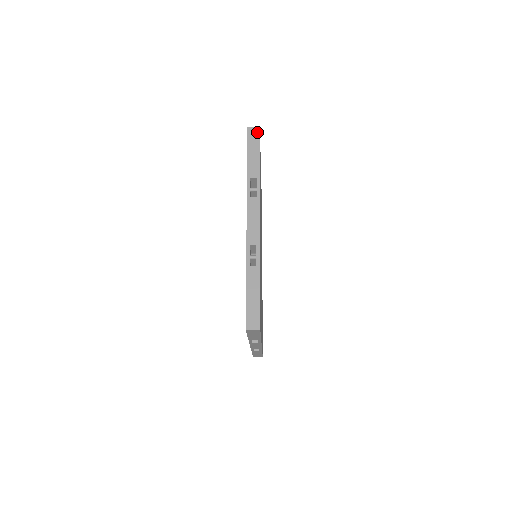
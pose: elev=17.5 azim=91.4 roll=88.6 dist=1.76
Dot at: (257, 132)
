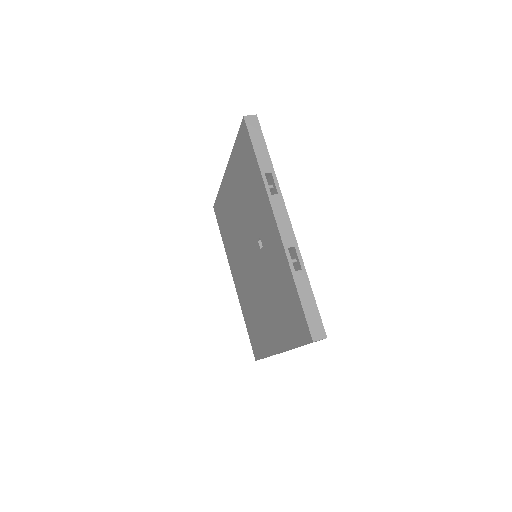
Dot at: occluded
